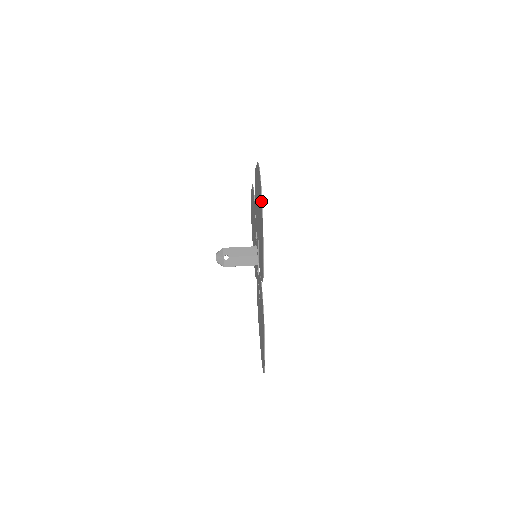
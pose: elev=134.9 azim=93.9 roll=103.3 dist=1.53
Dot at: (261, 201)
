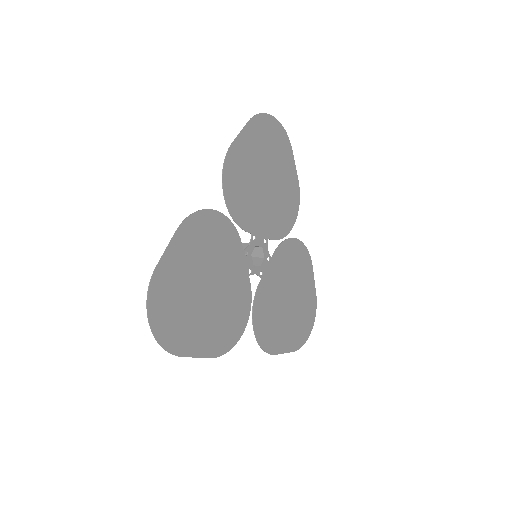
Dot at: (261, 118)
